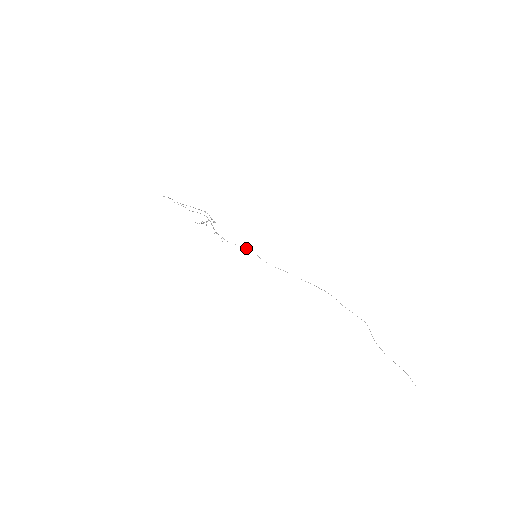
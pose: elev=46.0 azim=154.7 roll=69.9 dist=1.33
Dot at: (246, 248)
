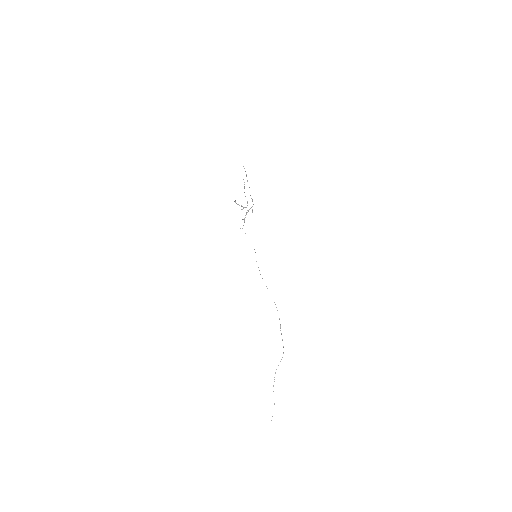
Dot at: occluded
